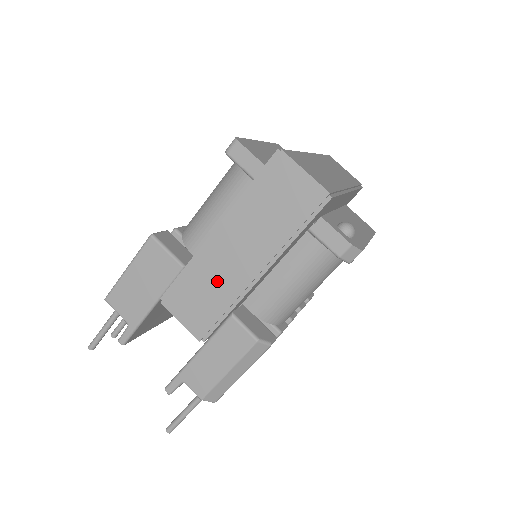
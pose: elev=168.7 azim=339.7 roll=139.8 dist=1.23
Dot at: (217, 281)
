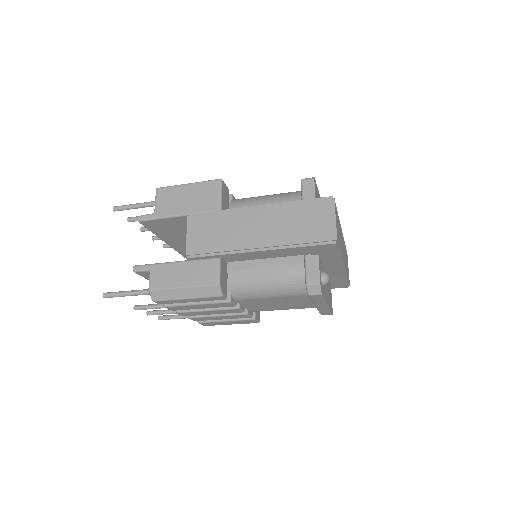
Dot at: (231, 232)
